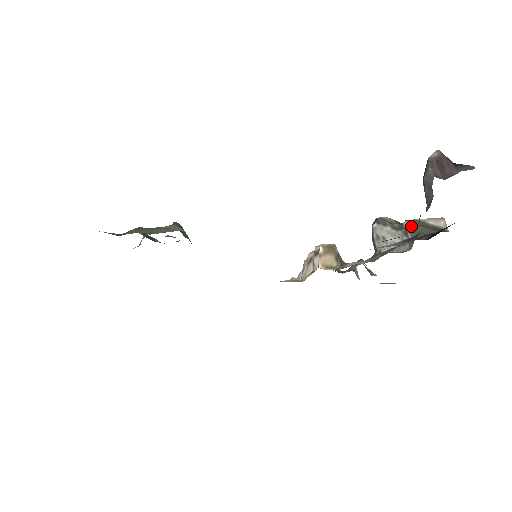
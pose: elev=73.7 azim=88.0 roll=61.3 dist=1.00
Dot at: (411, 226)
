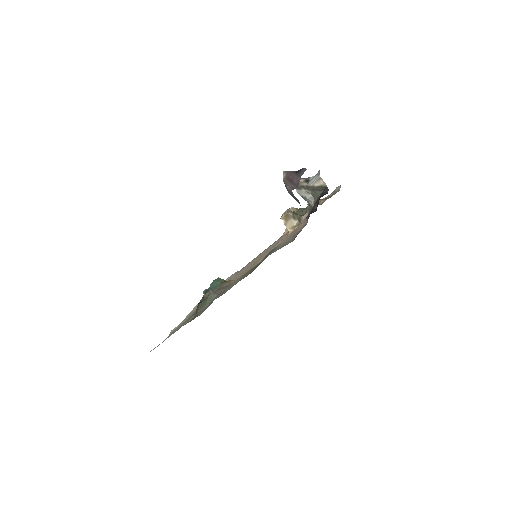
Dot at: (309, 193)
